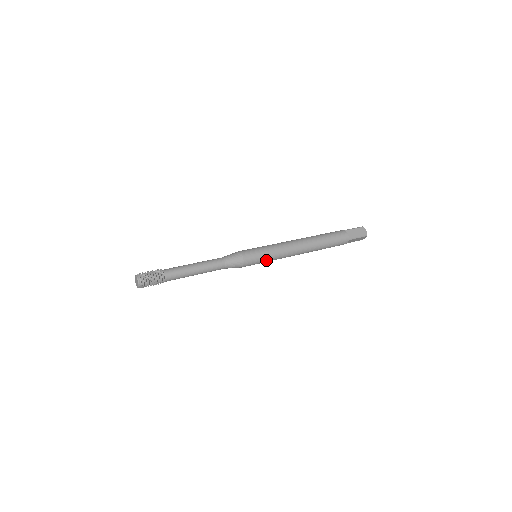
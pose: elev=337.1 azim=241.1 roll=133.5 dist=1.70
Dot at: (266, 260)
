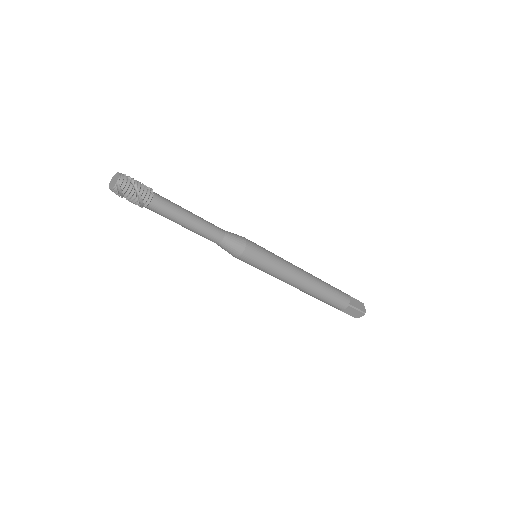
Dot at: (266, 266)
